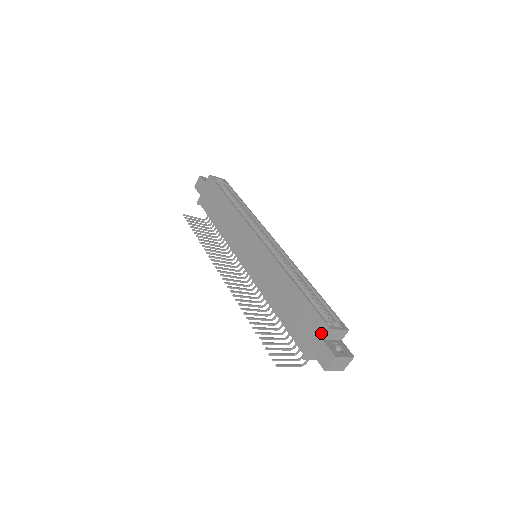
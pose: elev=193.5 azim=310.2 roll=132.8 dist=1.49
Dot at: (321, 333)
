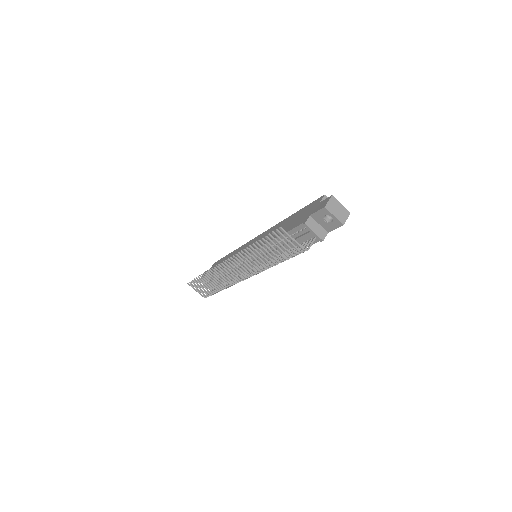
Dot at: (318, 202)
